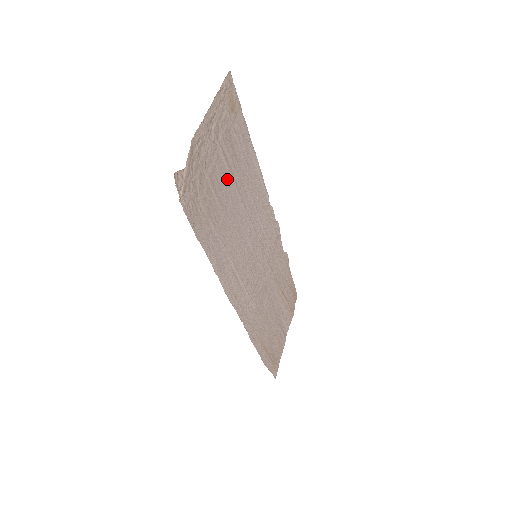
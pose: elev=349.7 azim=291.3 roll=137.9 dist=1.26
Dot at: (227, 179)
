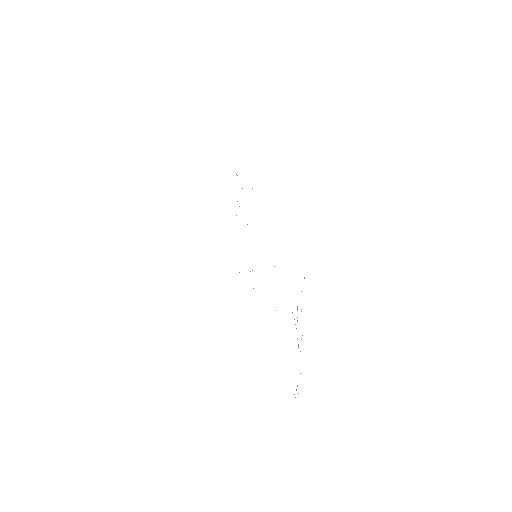
Dot at: occluded
